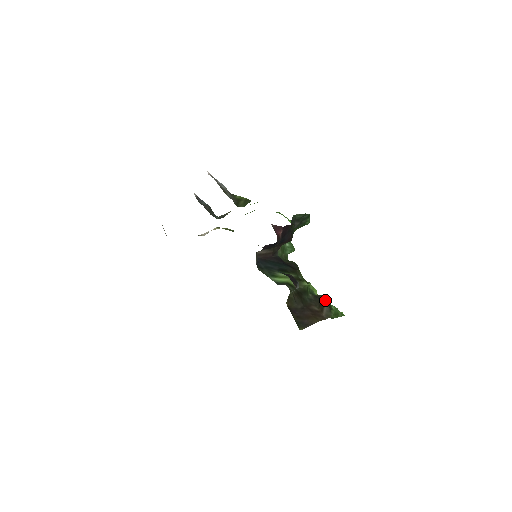
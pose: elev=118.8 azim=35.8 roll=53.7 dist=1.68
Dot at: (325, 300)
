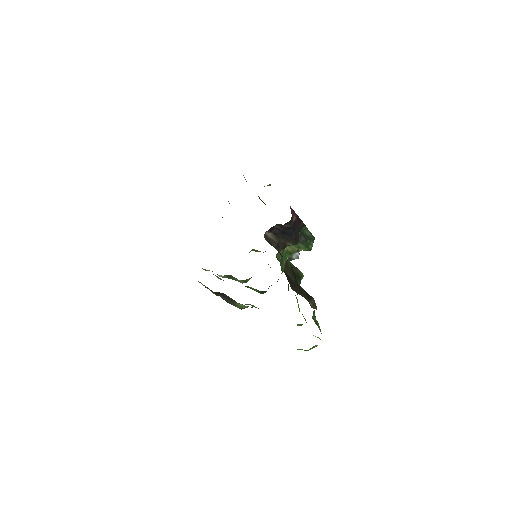
Dot at: (313, 298)
